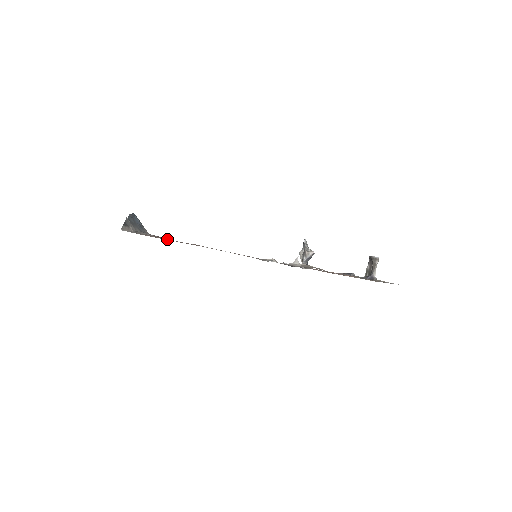
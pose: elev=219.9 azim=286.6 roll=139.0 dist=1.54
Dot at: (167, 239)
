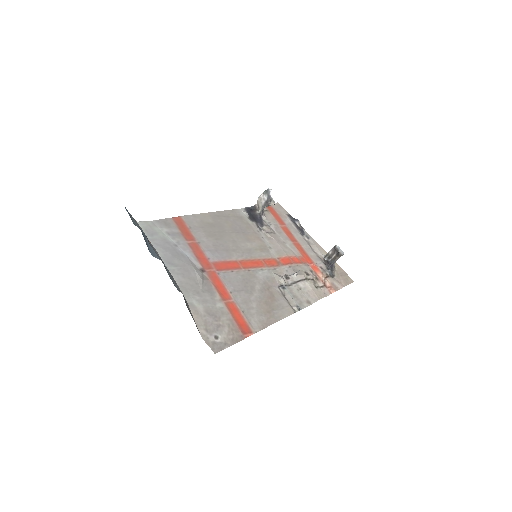
Dot at: (231, 320)
